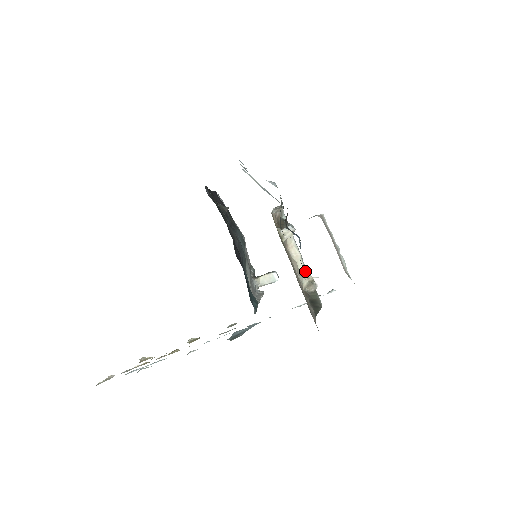
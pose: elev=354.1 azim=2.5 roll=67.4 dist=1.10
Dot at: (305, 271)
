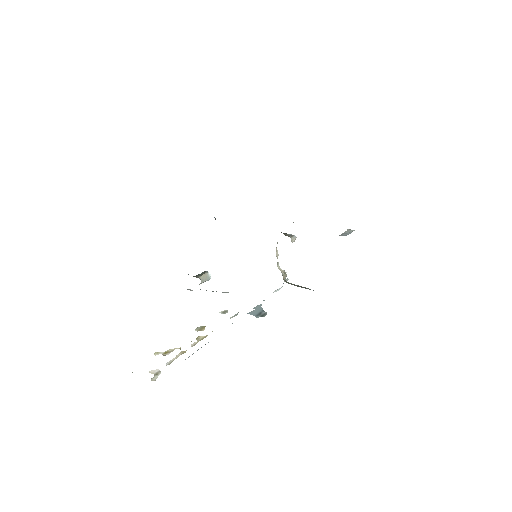
Dot at: (279, 266)
